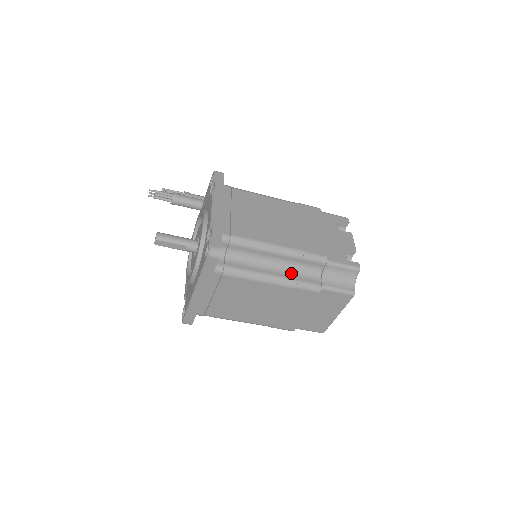
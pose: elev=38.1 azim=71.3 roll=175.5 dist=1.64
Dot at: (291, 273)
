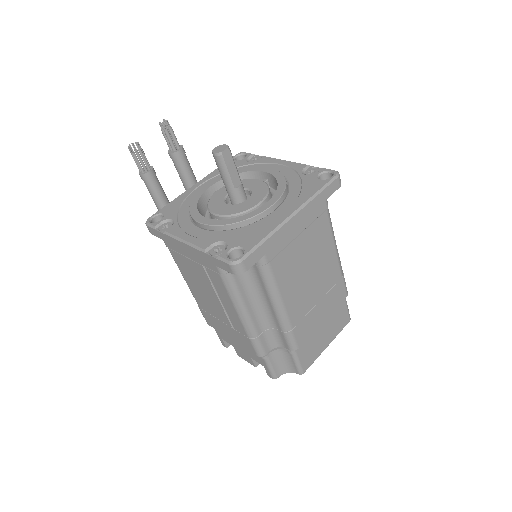
Dot at: occluded
